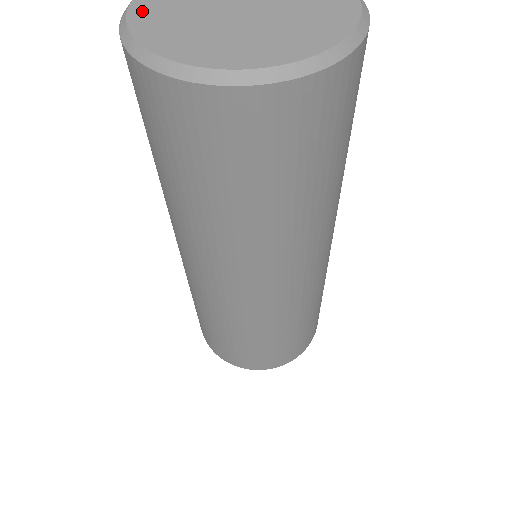
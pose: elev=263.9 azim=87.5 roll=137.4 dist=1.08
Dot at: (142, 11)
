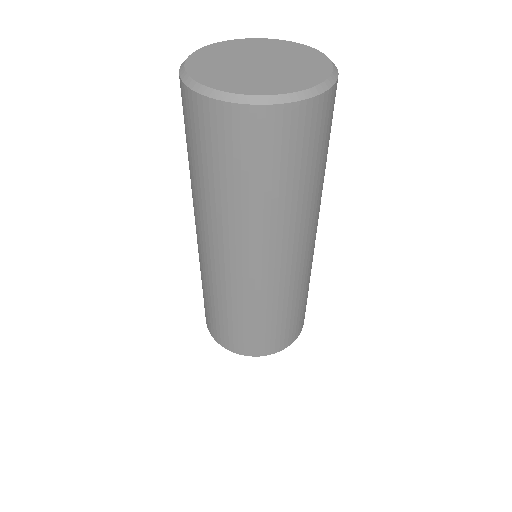
Dot at: (195, 60)
